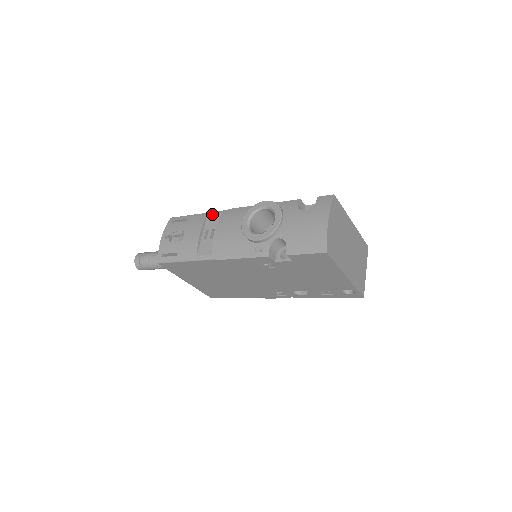
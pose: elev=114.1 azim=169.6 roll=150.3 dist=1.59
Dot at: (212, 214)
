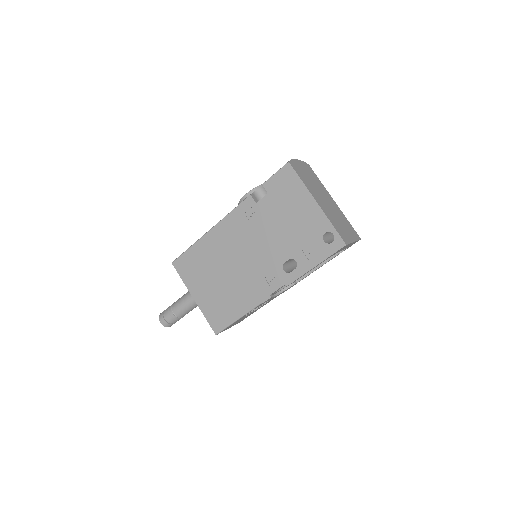
Dot at: occluded
